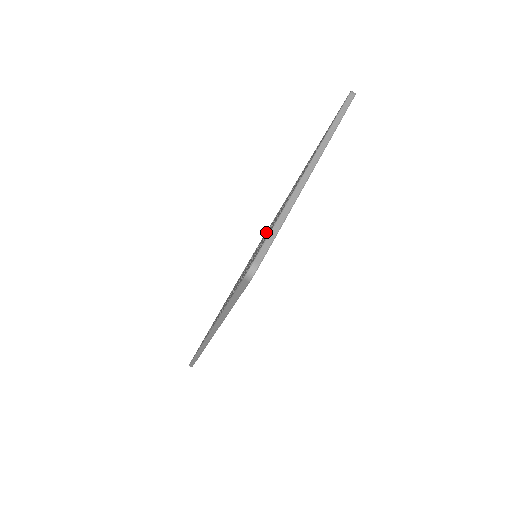
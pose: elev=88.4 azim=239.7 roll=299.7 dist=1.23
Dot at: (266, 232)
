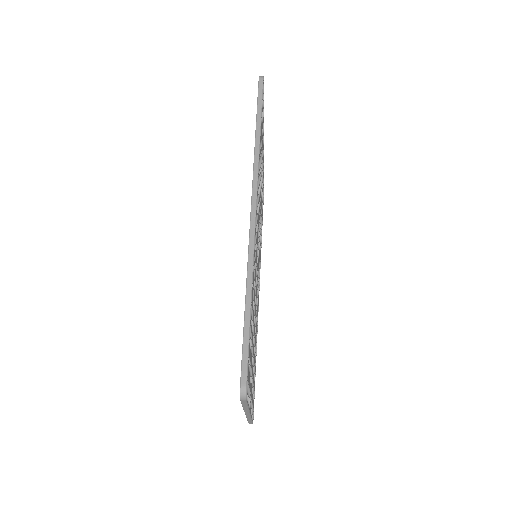
Dot at: occluded
